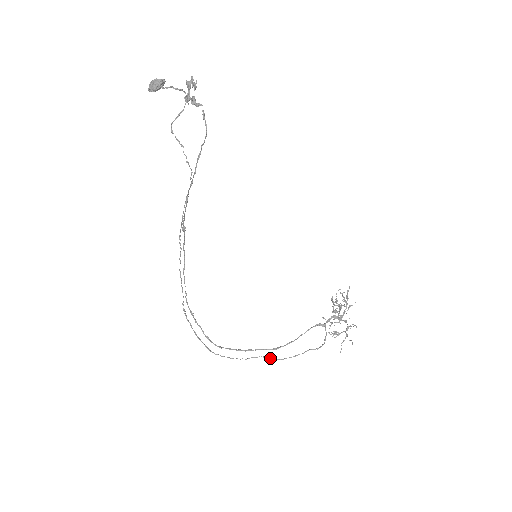
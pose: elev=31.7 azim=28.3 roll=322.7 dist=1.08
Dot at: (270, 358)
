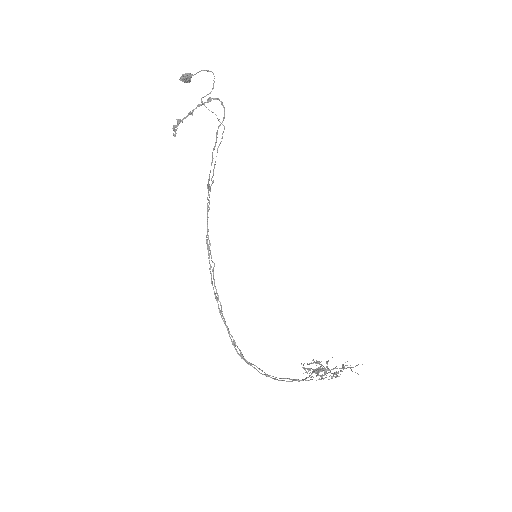
Dot at: (303, 380)
